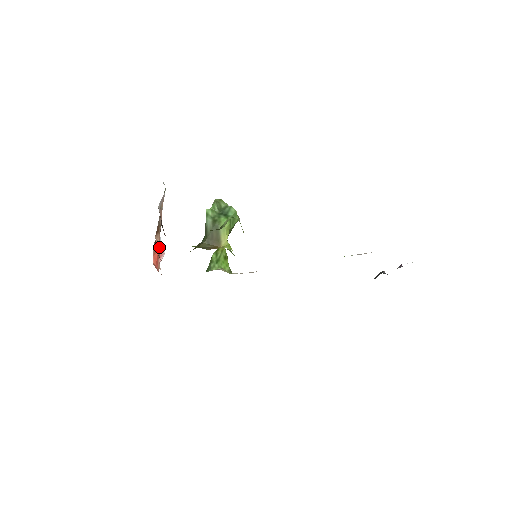
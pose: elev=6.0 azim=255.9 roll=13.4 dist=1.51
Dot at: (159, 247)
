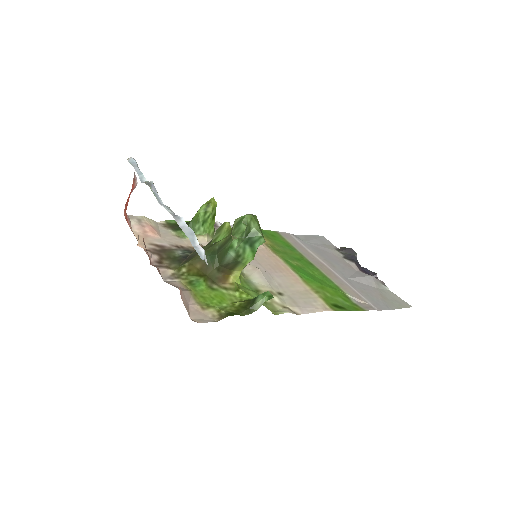
Dot at: occluded
